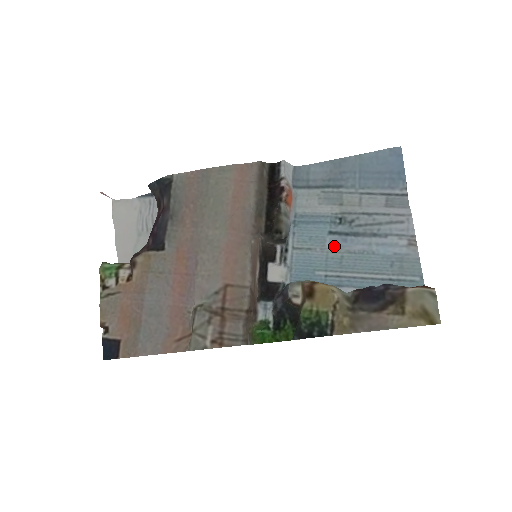
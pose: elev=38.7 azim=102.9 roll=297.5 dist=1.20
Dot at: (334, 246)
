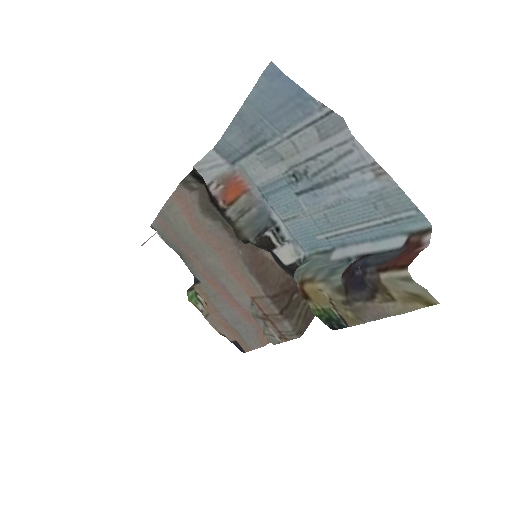
Dot at: (310, 207)
